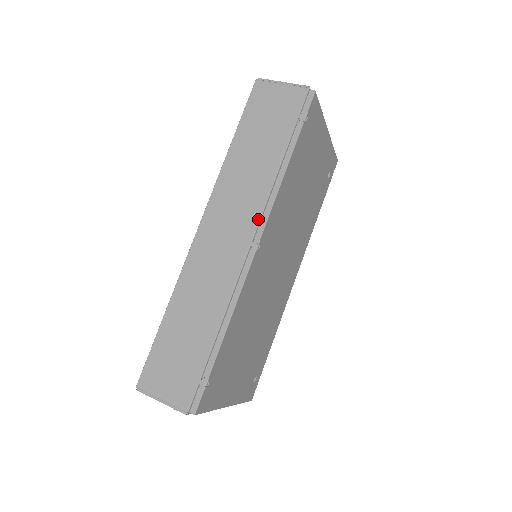
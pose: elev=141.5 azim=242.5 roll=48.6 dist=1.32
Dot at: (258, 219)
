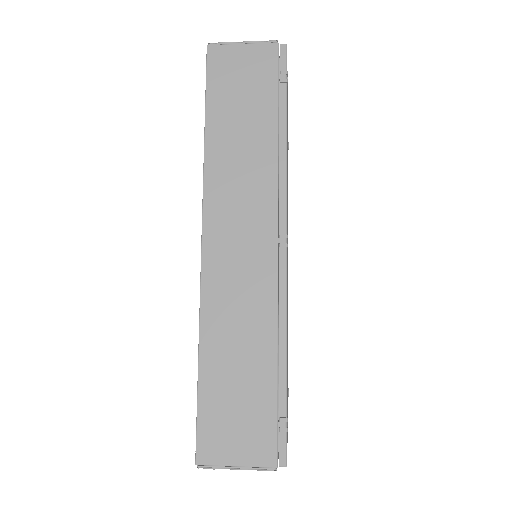
Dot at: (275, 209)
